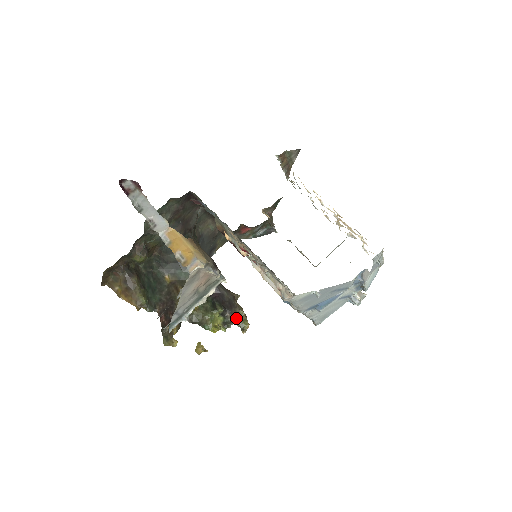
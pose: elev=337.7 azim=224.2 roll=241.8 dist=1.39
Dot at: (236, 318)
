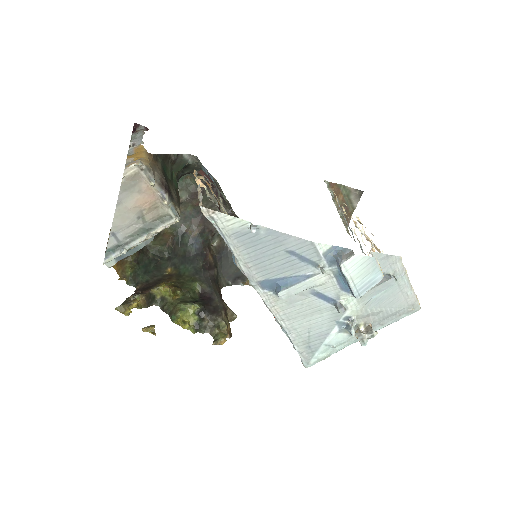
Dot at: (214, 326)
